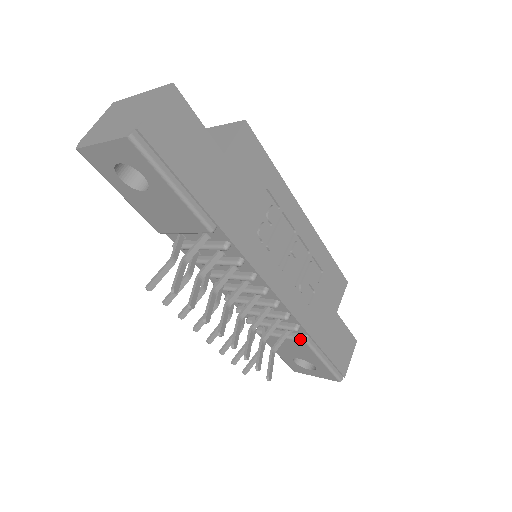
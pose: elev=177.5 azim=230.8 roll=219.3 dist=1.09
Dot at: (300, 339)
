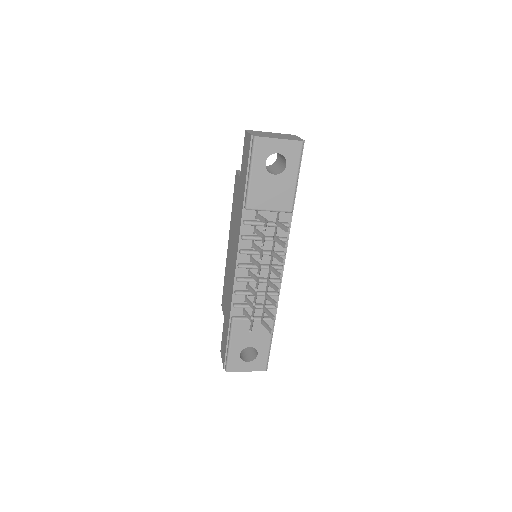
Dot at: occluded
